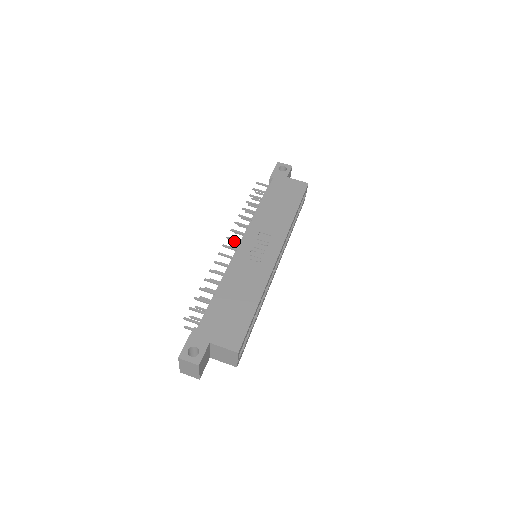
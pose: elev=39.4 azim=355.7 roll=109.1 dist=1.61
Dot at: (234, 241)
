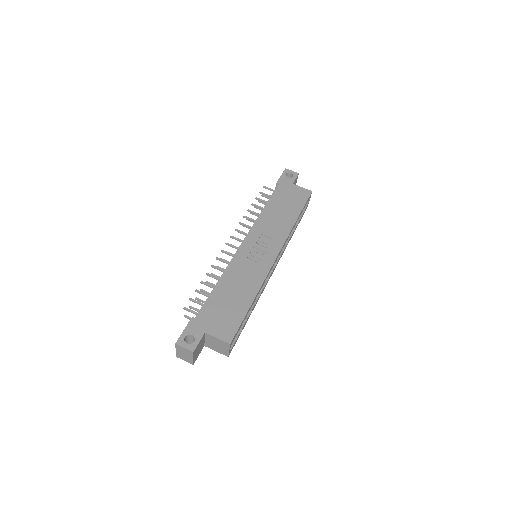
Dot at: occluded
